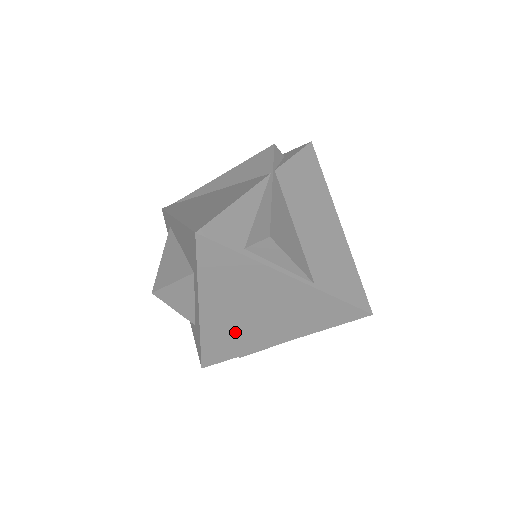
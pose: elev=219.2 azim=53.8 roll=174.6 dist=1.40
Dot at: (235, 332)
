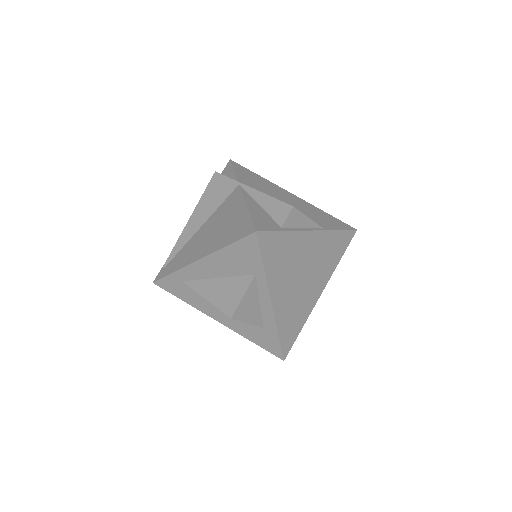
Dot at: (295, 306)
